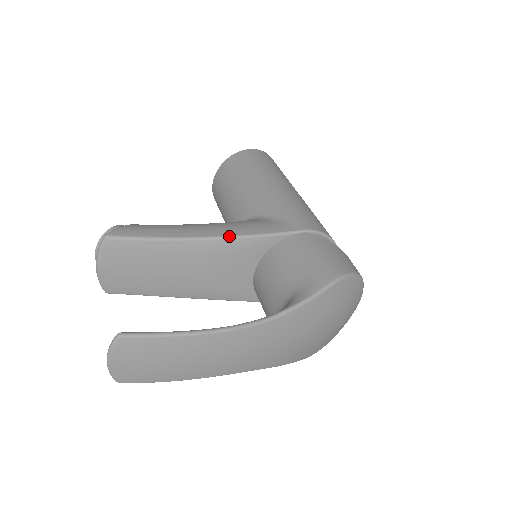
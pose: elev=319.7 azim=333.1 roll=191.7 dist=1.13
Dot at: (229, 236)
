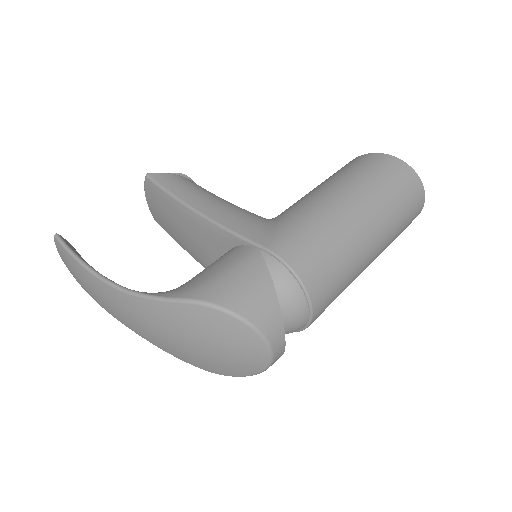
Dot at: (207, 217)
